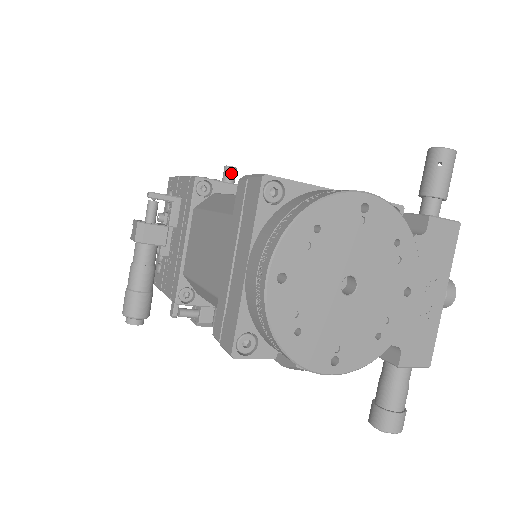
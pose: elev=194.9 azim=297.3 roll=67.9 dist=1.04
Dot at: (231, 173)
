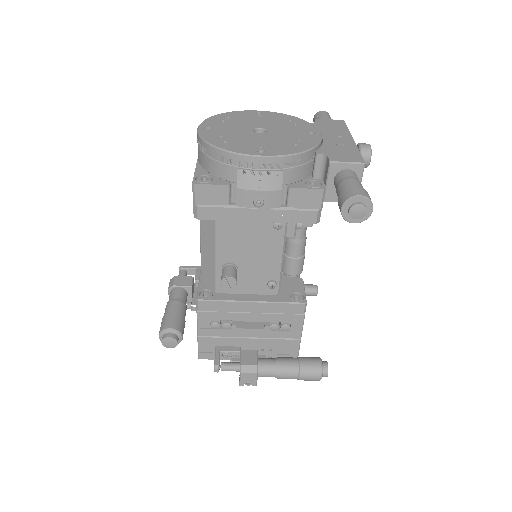
Dot at: occluded
